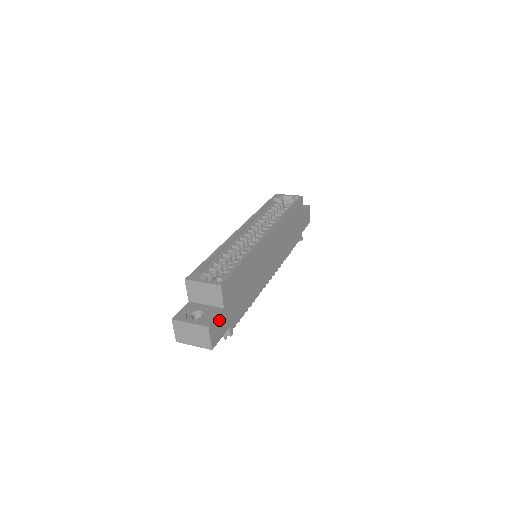
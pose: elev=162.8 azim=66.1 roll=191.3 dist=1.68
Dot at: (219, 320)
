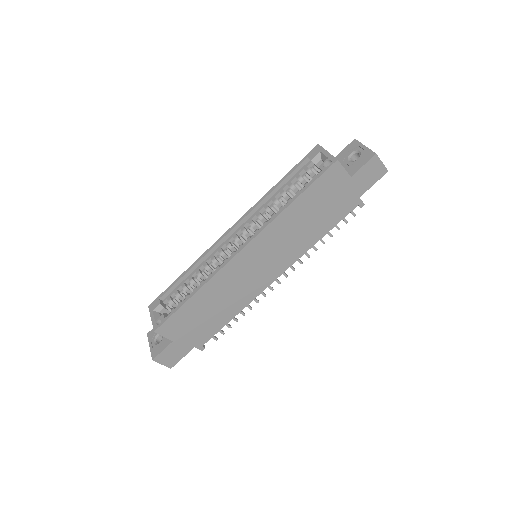
Dot at: (170, 350)
